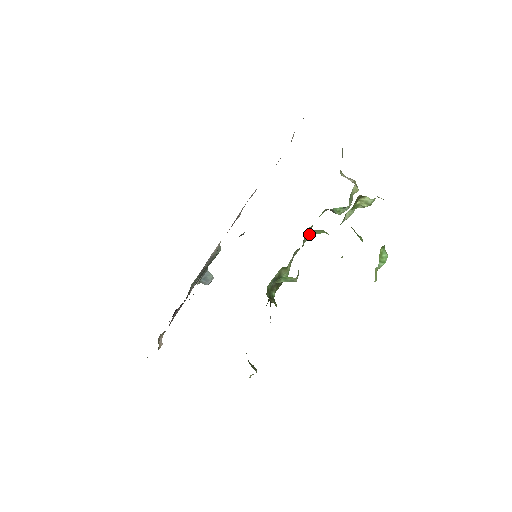
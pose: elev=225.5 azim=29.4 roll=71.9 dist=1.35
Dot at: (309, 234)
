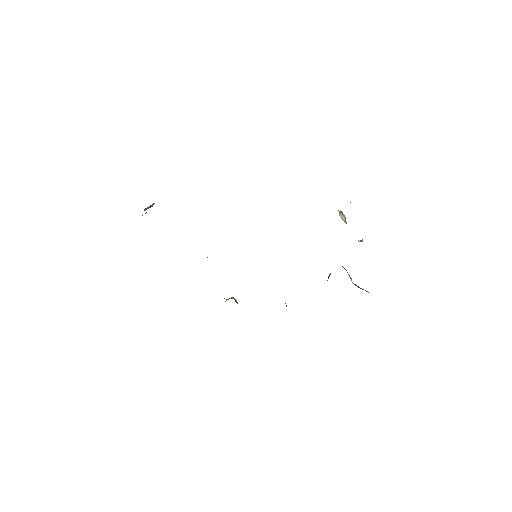
Dot at: occluded
